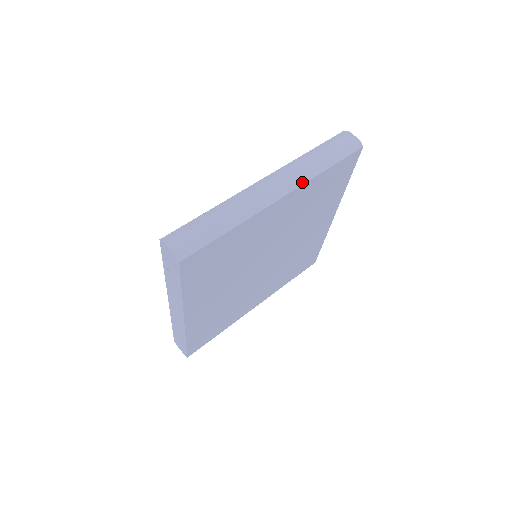
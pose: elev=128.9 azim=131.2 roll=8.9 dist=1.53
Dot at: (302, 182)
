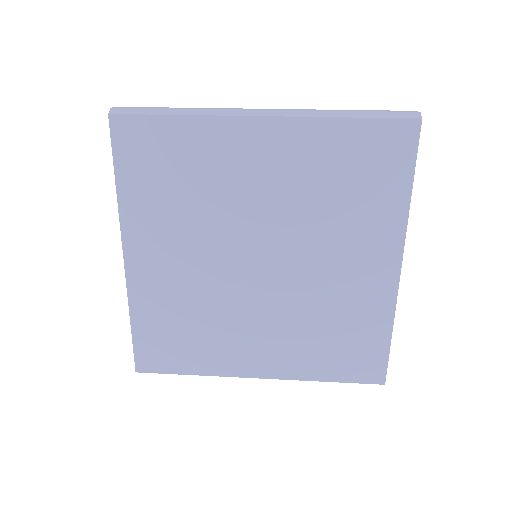
Dot at: (300, 115)
